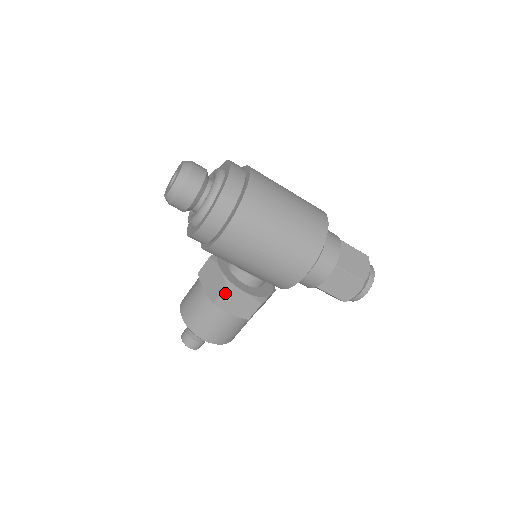
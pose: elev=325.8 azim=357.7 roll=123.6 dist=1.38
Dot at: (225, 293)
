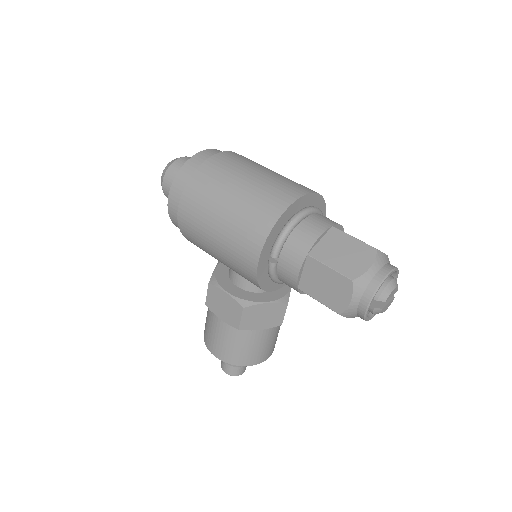
Dot at: (210, 291)
